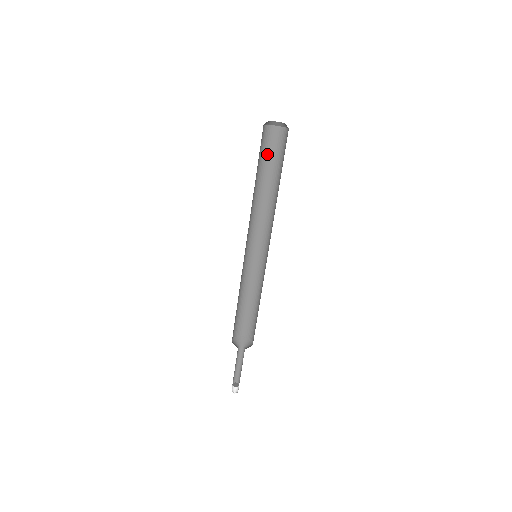
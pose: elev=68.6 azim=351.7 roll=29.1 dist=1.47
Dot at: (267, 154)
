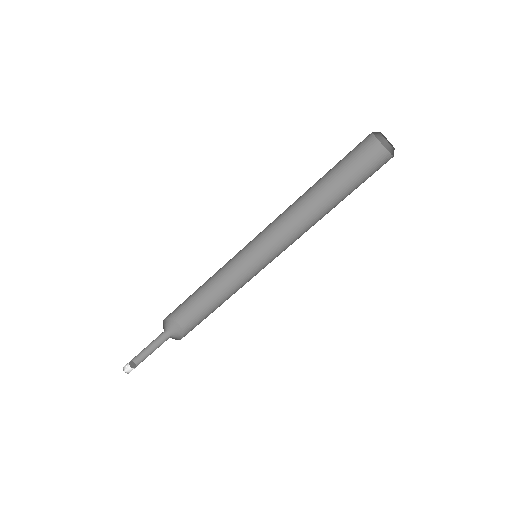
Dot at: (352, 167)
